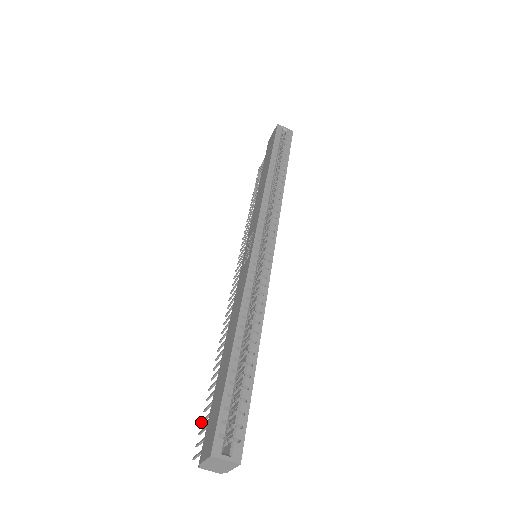
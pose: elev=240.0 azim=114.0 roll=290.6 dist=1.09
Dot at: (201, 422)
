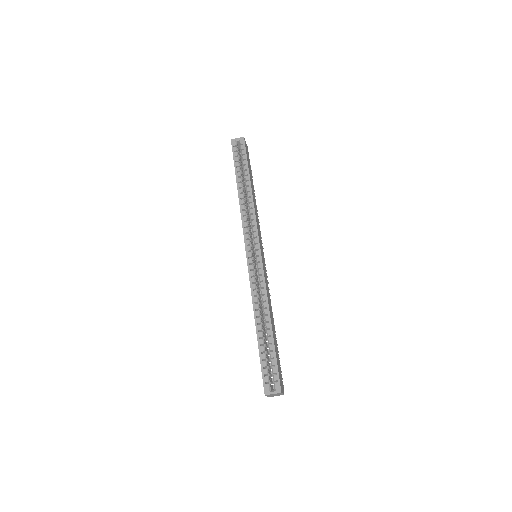
Dot at: occluded
